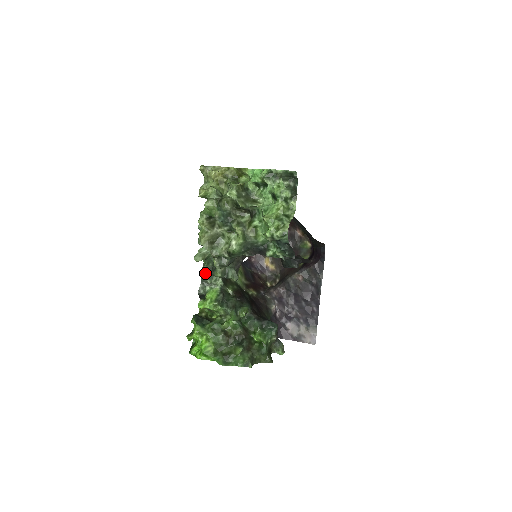
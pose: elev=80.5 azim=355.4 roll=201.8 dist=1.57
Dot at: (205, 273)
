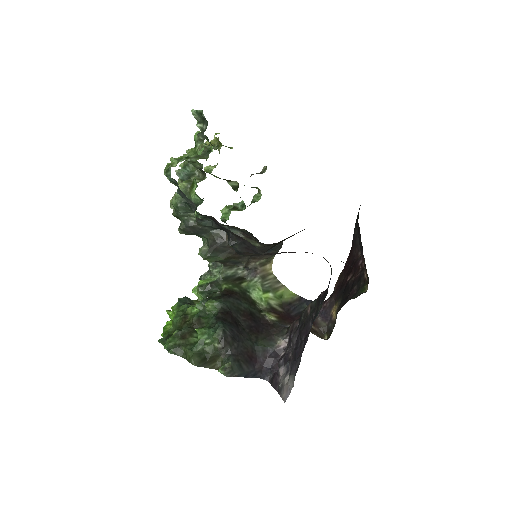
Dot at: occluded
